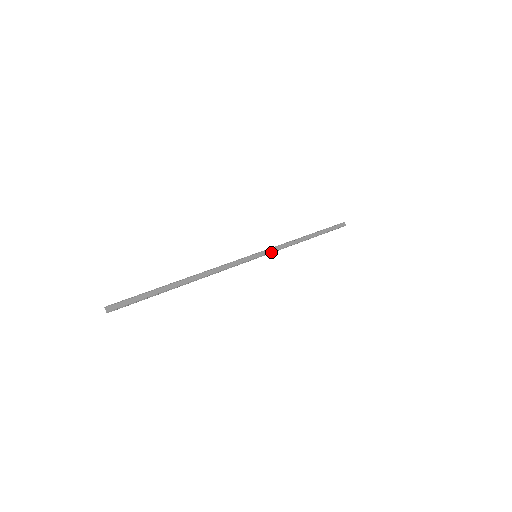
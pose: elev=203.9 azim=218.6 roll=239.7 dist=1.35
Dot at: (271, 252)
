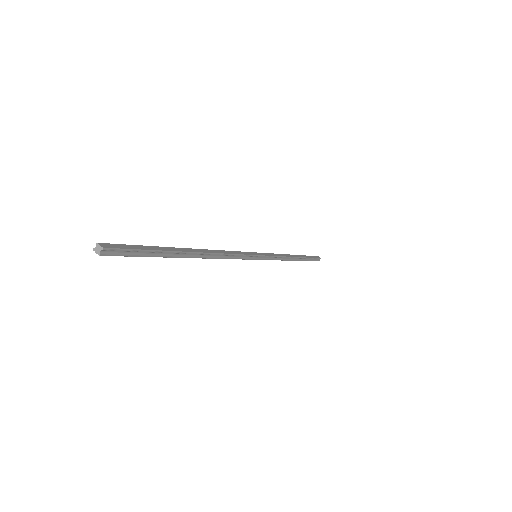
Dot at: (269, 256)
